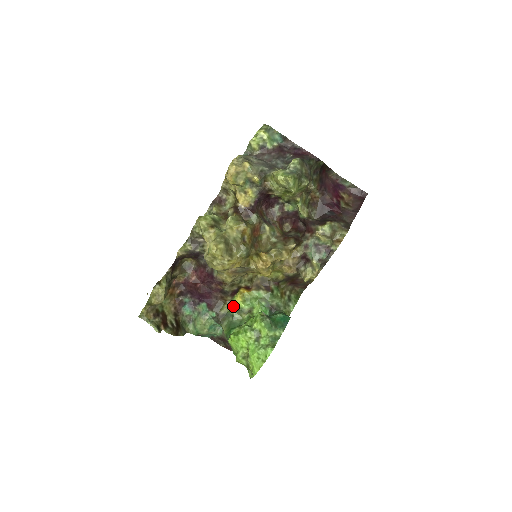
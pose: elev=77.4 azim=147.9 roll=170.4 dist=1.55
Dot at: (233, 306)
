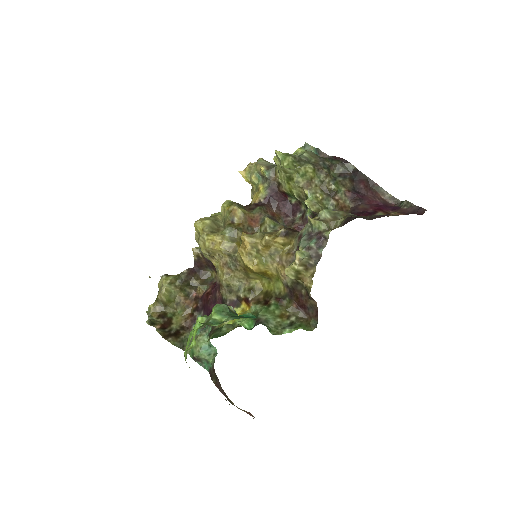
Dot at: (230, 323)
